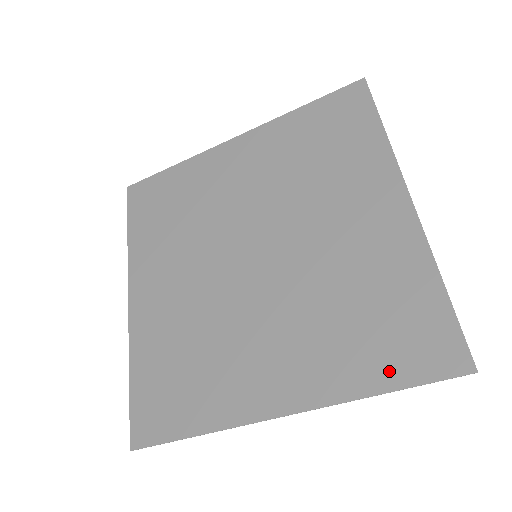
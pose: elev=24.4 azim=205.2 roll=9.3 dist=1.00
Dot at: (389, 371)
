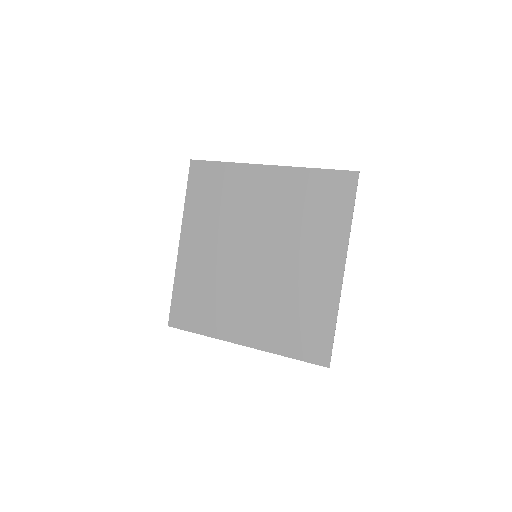
Dot at: (295, 350)
